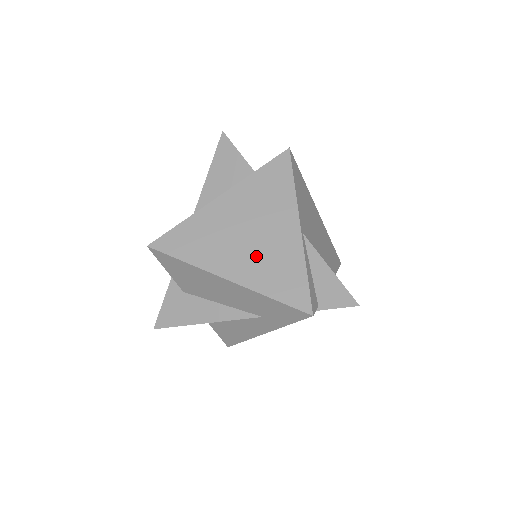
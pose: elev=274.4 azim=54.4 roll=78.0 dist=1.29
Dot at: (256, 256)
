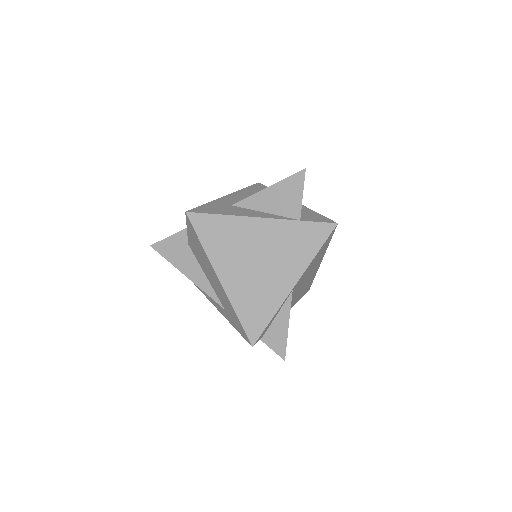
Dot at: (251, 281)
